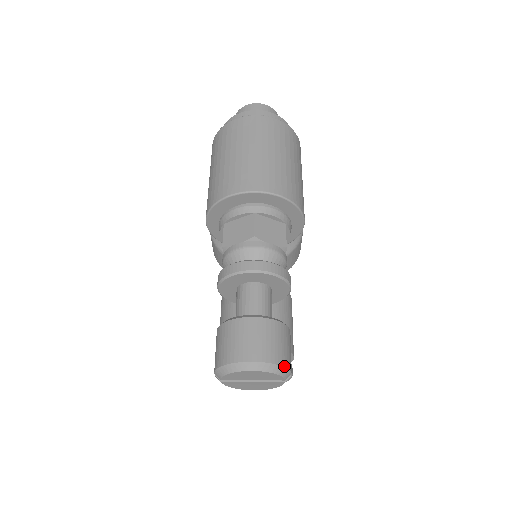
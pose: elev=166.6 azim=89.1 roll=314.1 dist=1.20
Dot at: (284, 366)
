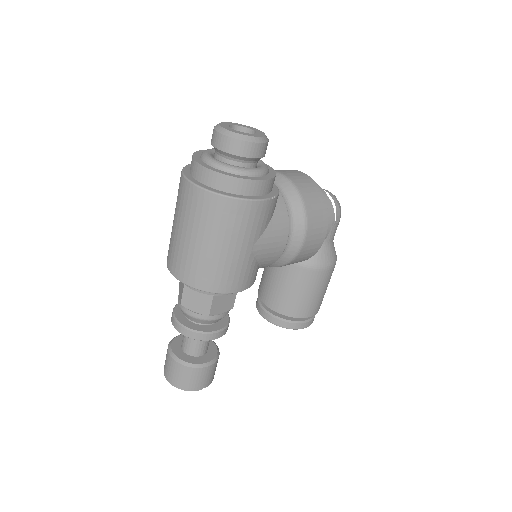
Dot at: (187, 390)
